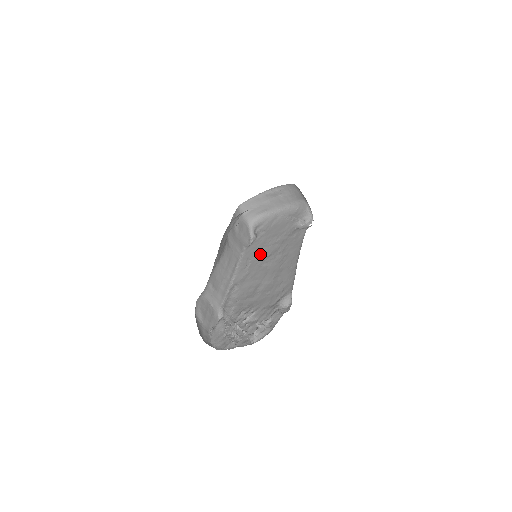
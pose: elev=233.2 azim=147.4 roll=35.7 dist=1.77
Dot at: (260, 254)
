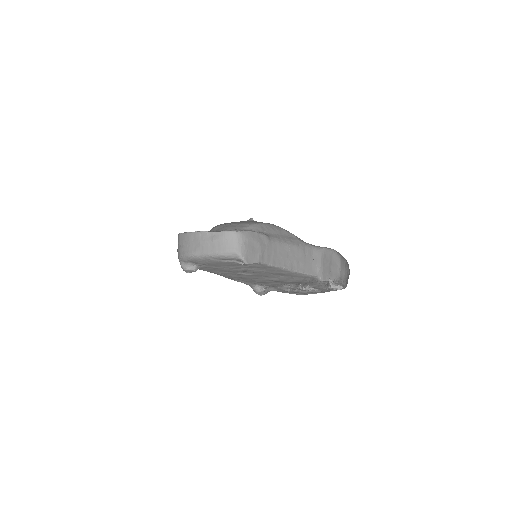
Dot at: (227, 271)
